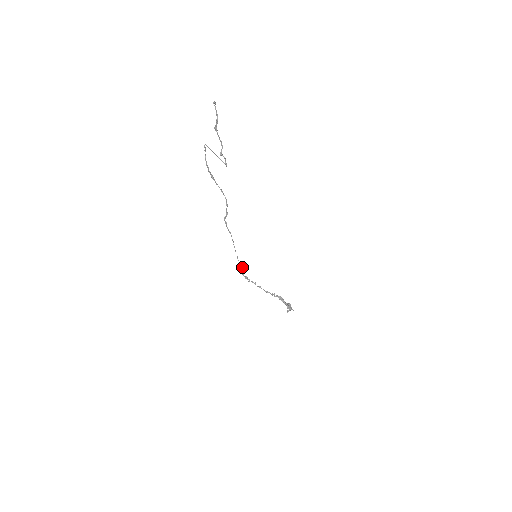
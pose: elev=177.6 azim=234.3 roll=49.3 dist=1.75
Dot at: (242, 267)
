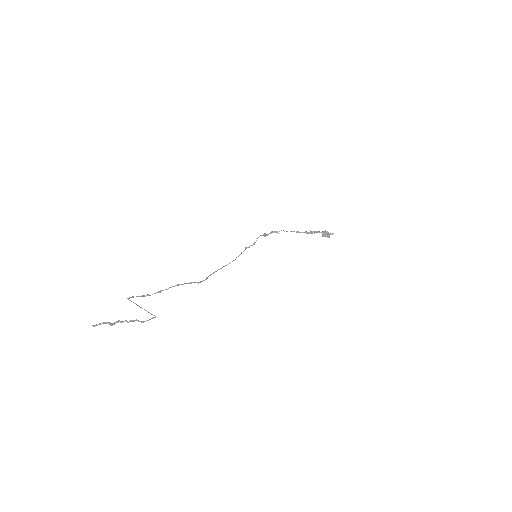
Dot at: occluded
